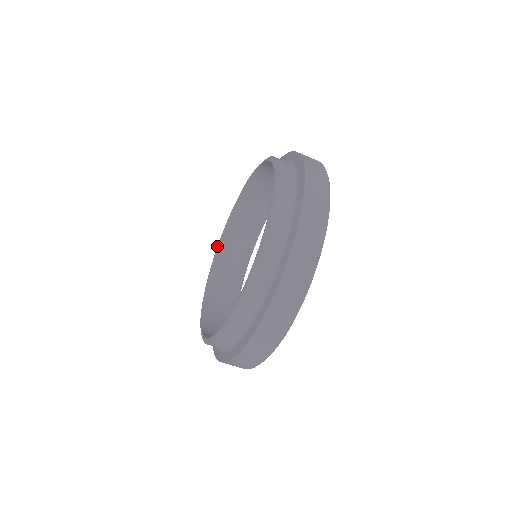
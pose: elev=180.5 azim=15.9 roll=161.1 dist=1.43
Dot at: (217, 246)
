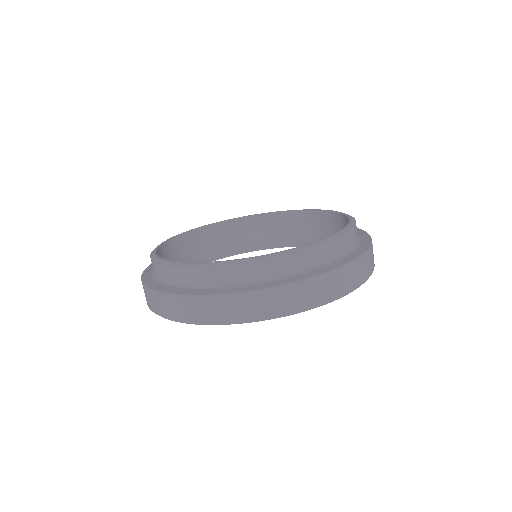
Dot at: (204, 225)
